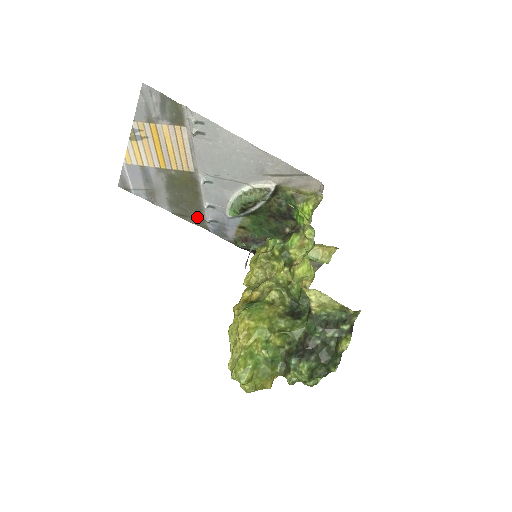
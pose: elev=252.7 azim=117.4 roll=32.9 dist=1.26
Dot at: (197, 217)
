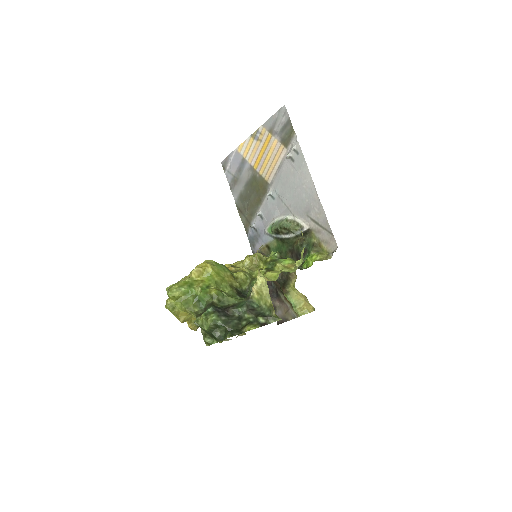
Dot at: (248, 218)
